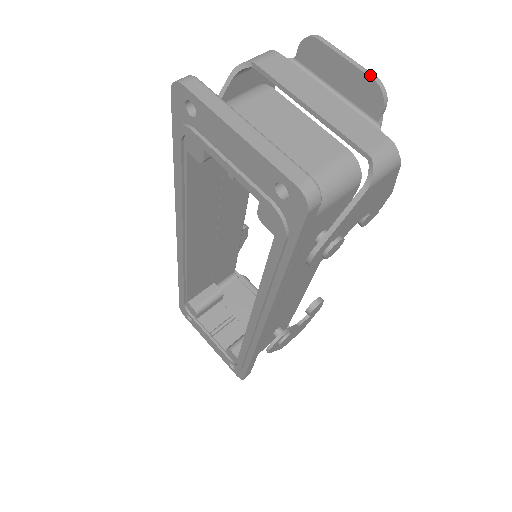
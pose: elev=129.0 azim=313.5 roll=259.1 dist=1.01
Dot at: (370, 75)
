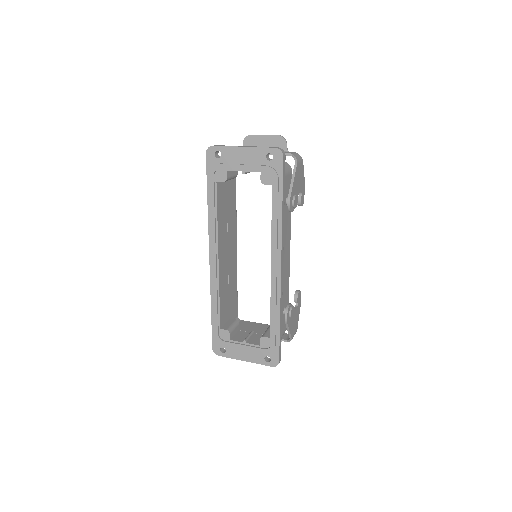
Dot at: (276, 135)
